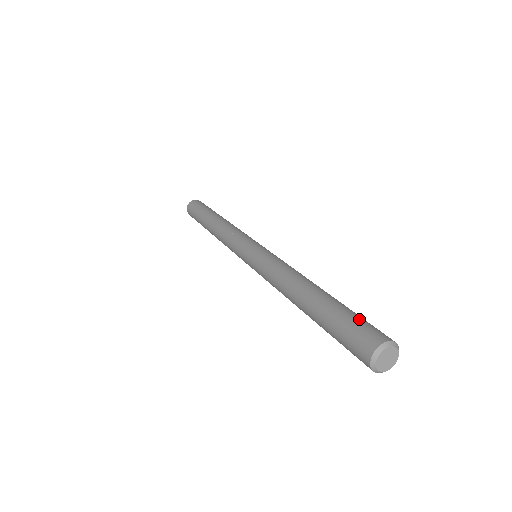
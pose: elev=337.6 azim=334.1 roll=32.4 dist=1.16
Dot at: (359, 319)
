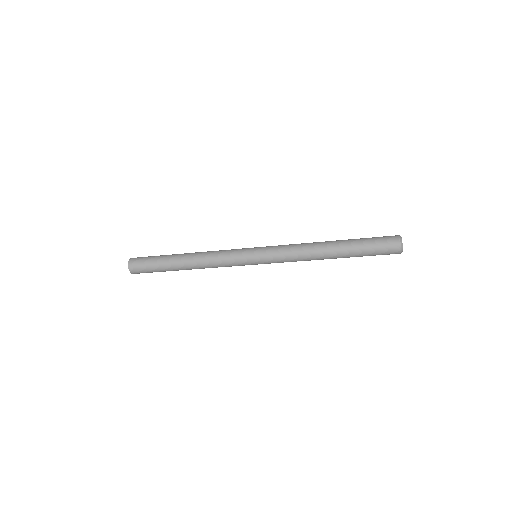
Dot at: occluded
